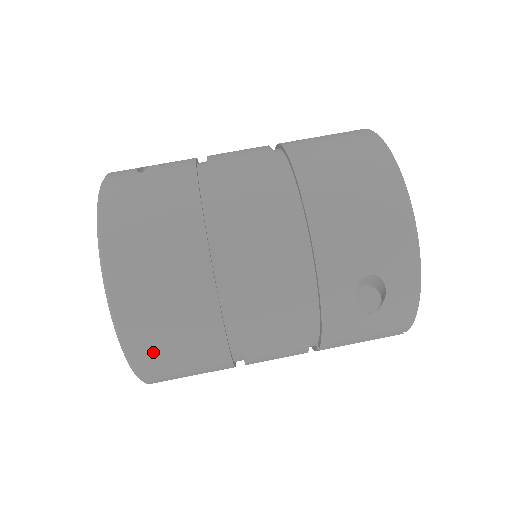
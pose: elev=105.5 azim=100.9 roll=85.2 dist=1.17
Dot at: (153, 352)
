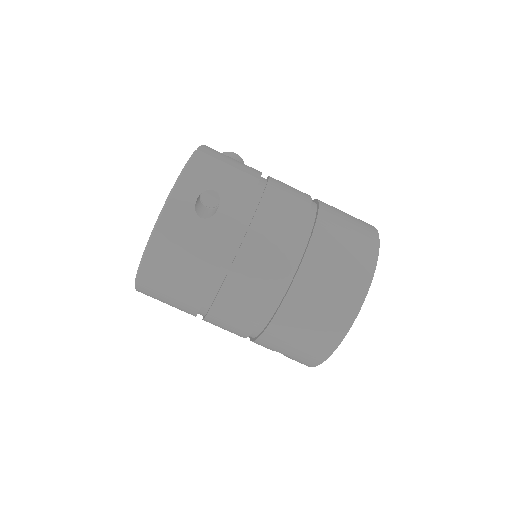
Dot at: occluded
